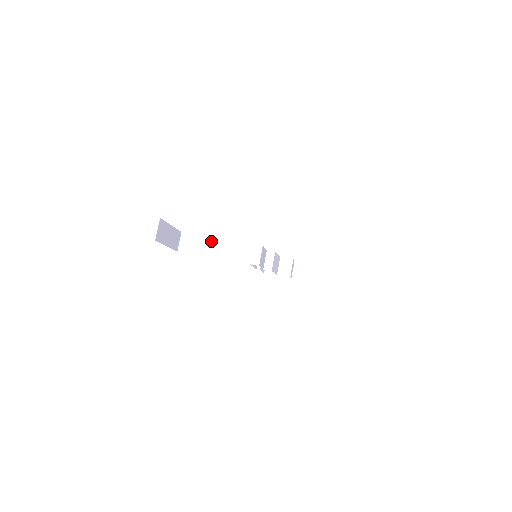
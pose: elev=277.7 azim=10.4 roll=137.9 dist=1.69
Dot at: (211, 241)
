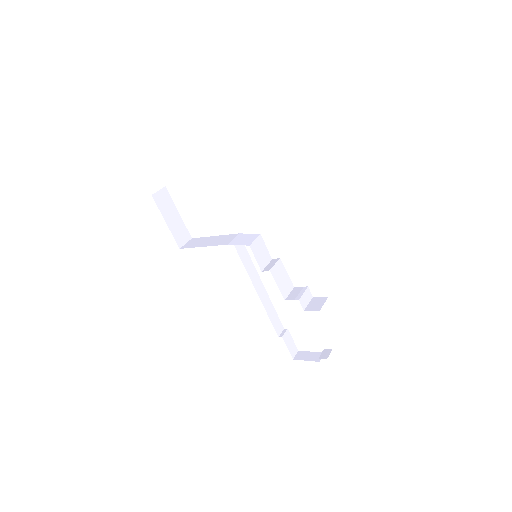
Dot at: (213, 238)
